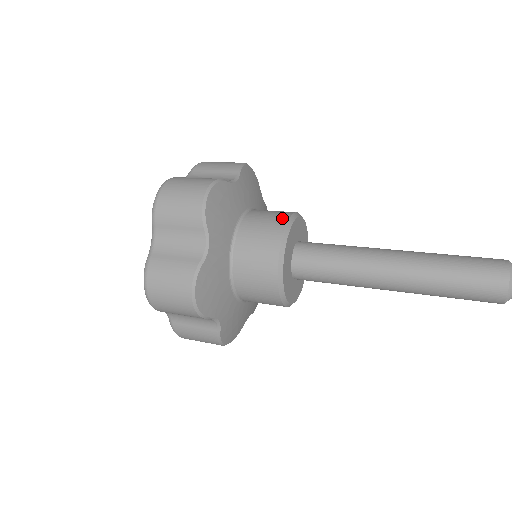
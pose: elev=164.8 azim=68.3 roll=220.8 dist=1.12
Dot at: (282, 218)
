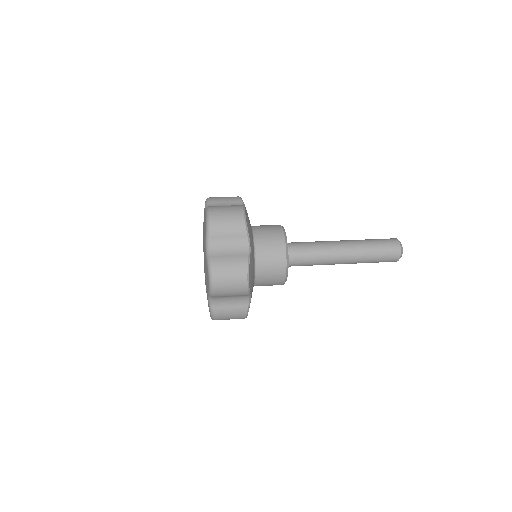
Dot at: (282, 255)
